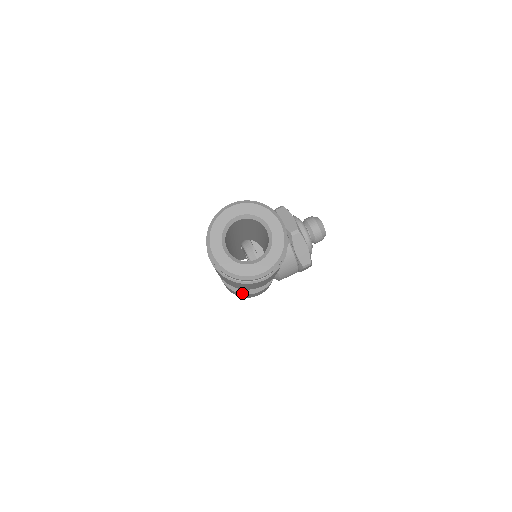
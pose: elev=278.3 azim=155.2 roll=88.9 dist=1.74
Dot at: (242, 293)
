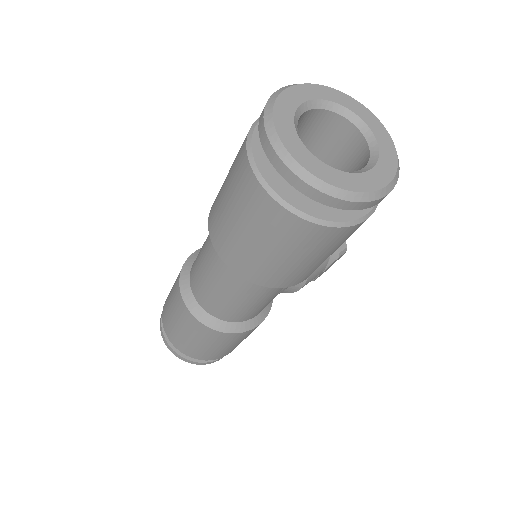
Dot at: (232, 332)
